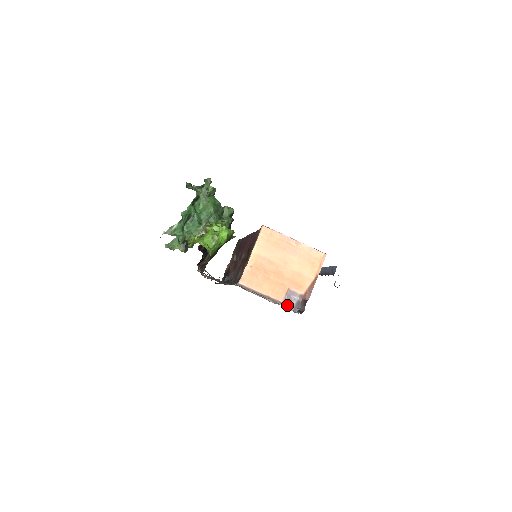
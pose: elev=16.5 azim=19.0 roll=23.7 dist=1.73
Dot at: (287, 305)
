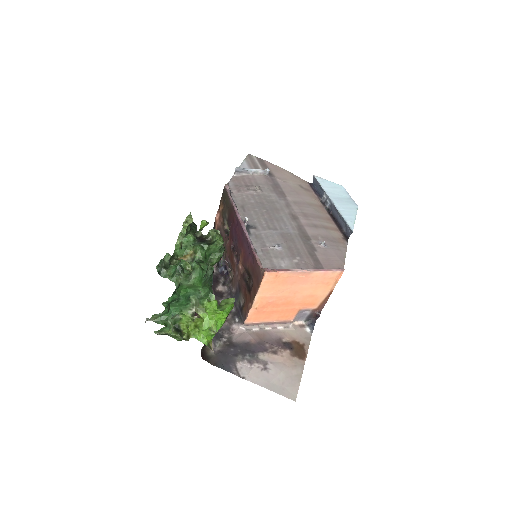
Dot at: (298, 319)
